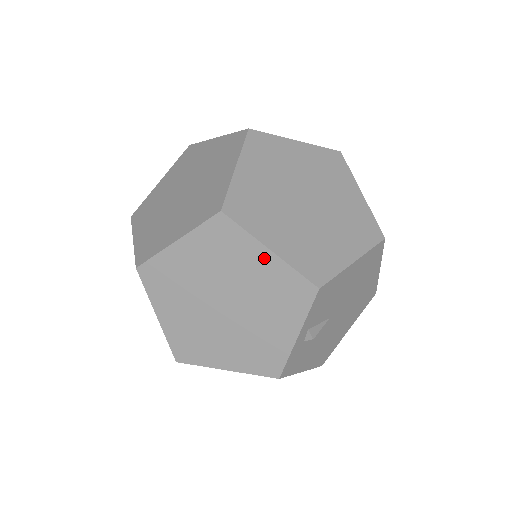
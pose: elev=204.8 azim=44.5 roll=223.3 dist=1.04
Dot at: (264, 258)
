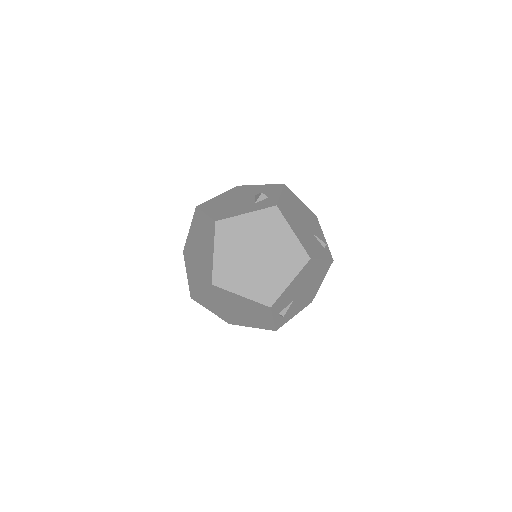
Dot at: (240, 298)
